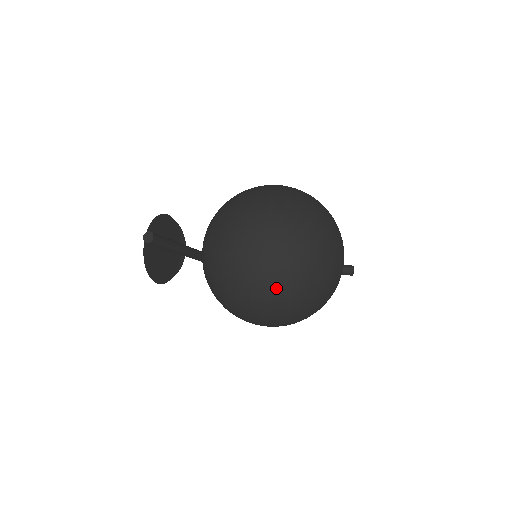
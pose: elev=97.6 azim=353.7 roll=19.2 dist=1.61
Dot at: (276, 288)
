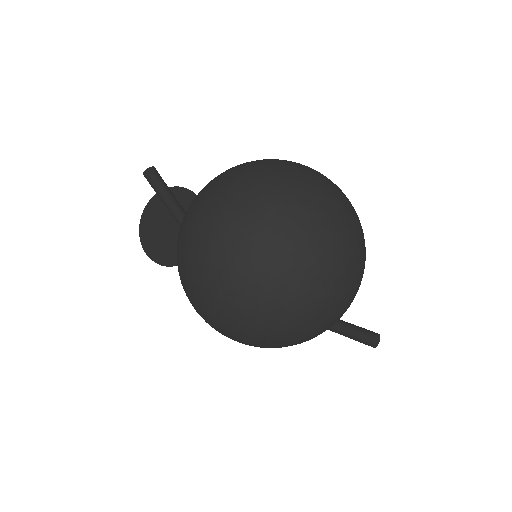
Dot at: (231, 242)
